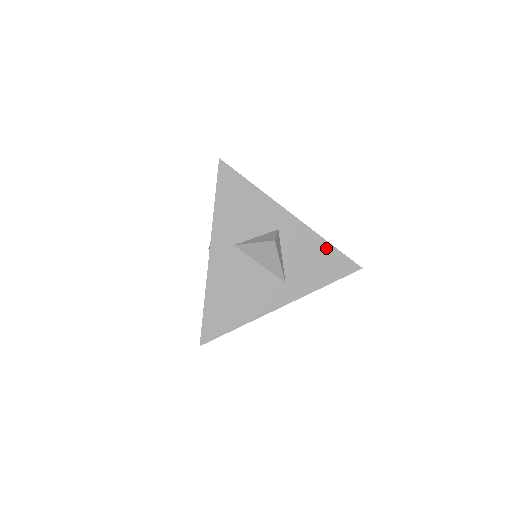
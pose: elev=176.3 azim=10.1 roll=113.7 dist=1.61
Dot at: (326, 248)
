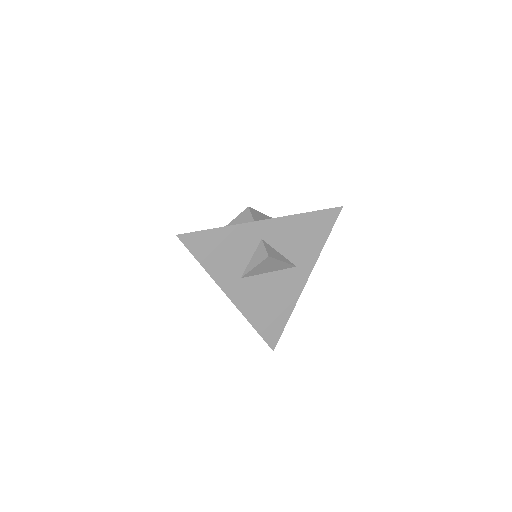
Dot at: (306, 218)
